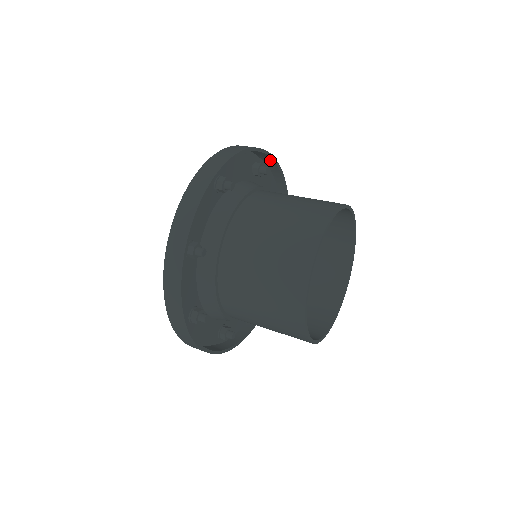
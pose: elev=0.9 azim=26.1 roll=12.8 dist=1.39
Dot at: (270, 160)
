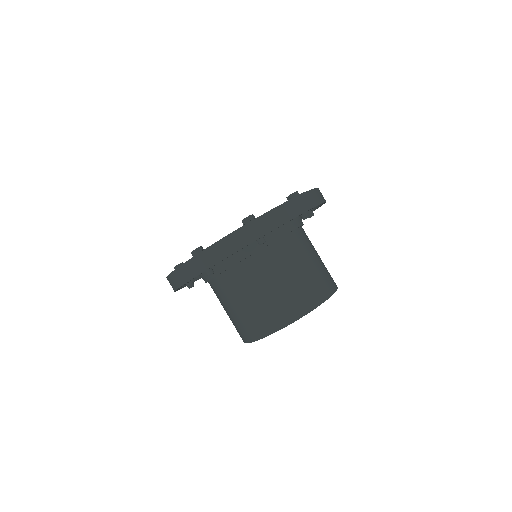
Dot at: occluded
